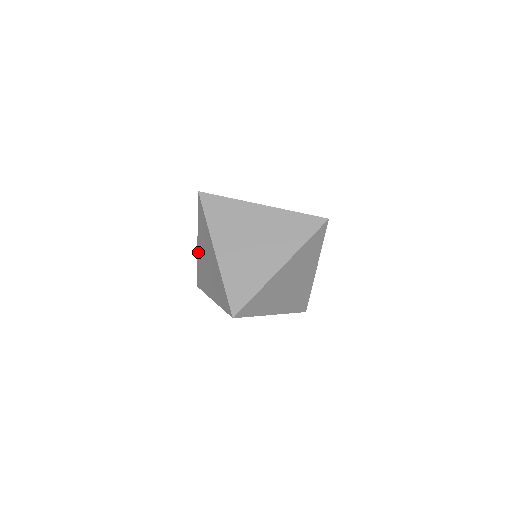
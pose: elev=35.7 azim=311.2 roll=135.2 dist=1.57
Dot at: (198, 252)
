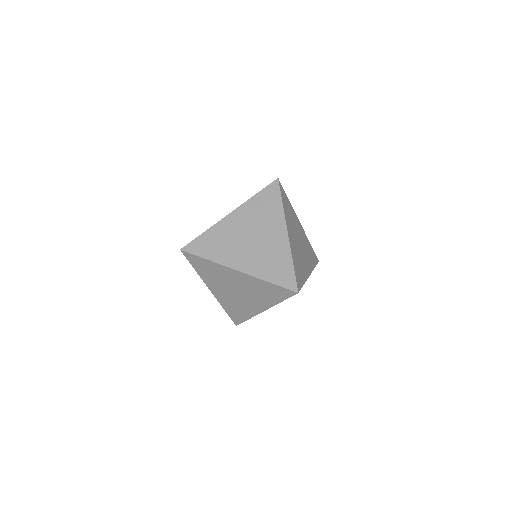
Dot at: occluded
